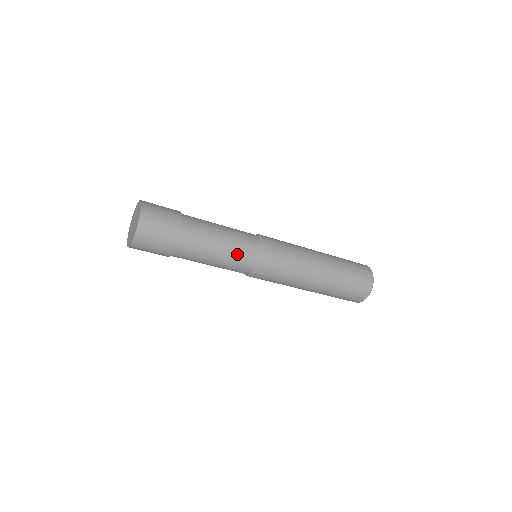
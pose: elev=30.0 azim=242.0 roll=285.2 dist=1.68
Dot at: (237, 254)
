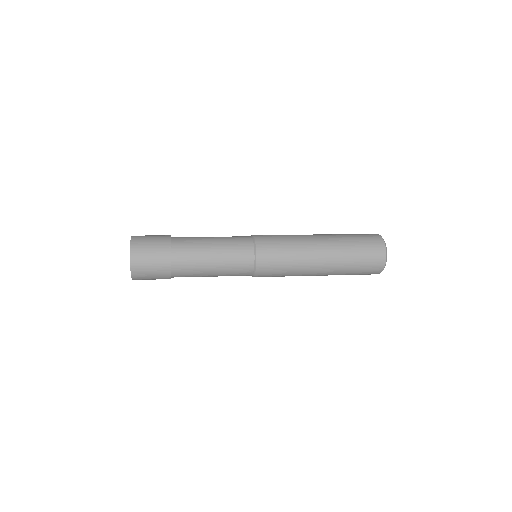
Dot at: (230, 272)
